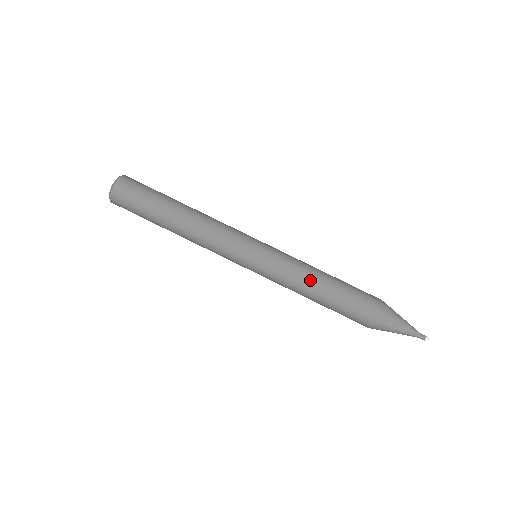
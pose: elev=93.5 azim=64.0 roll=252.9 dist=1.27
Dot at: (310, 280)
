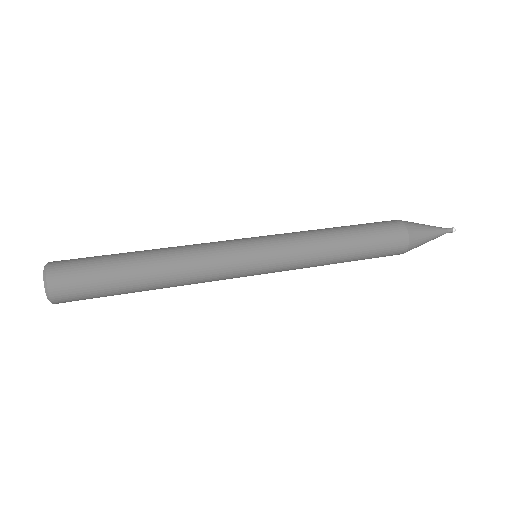
Dot at: (327, 239)
